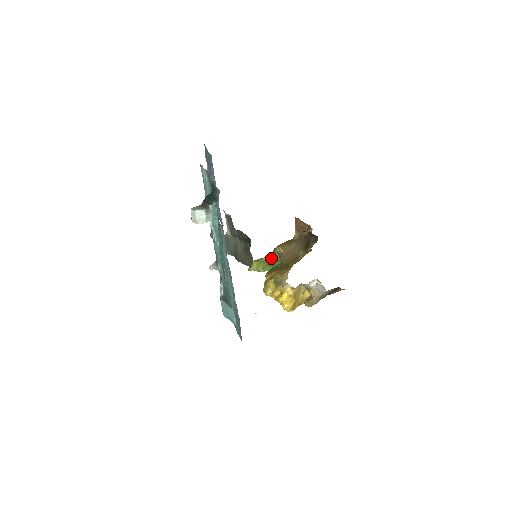
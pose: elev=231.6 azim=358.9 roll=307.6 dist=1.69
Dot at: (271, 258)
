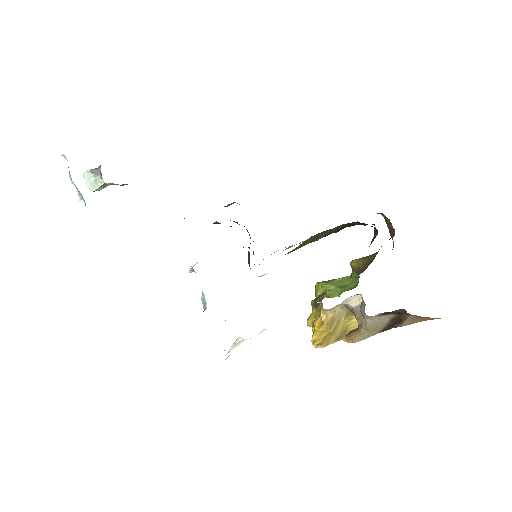
Dot at: (350, 279)
